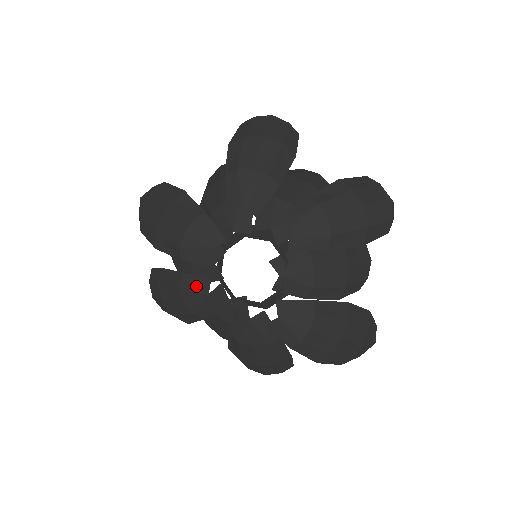
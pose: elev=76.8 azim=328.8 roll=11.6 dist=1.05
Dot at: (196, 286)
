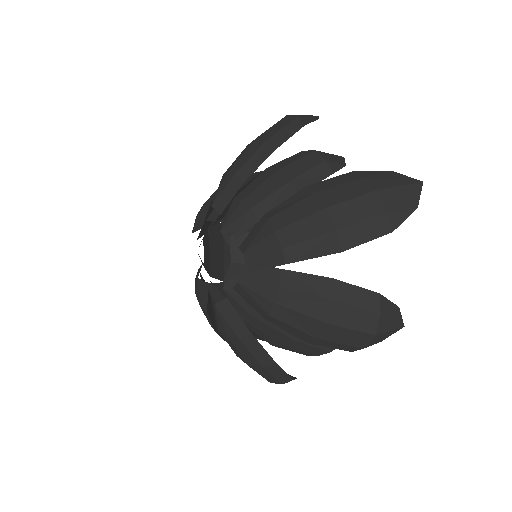
Dot at: (214, 312)
